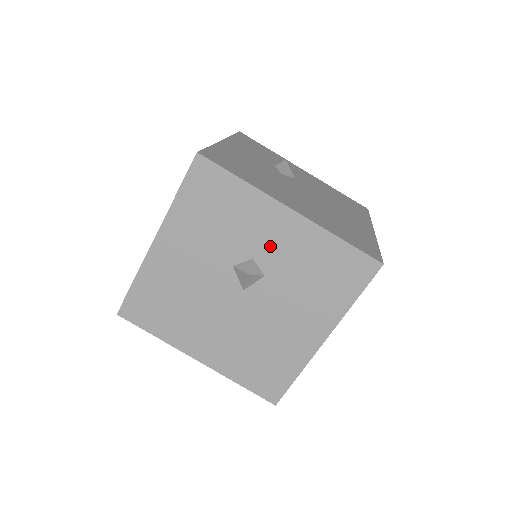
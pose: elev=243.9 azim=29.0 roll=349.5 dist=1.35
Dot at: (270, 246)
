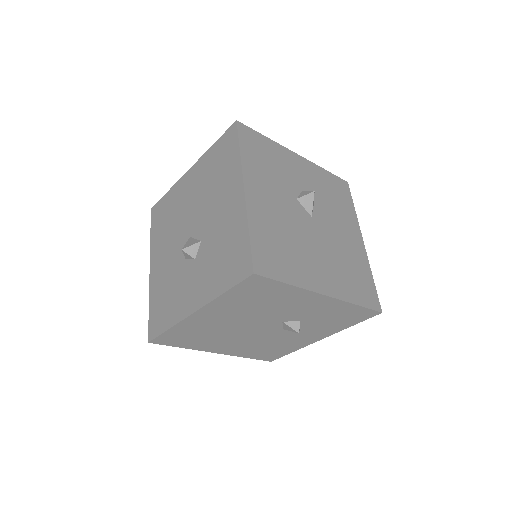
Dot at: (304, 180)
